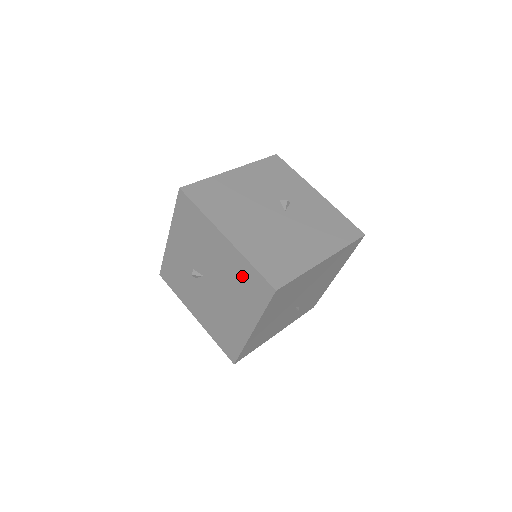
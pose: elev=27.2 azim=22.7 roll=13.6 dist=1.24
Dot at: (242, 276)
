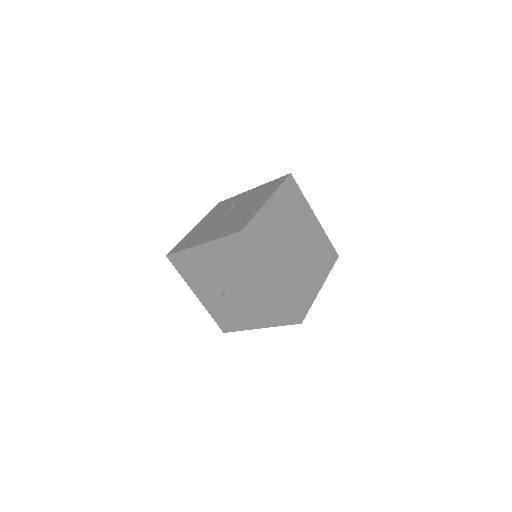
Dot at: (229, 253)
